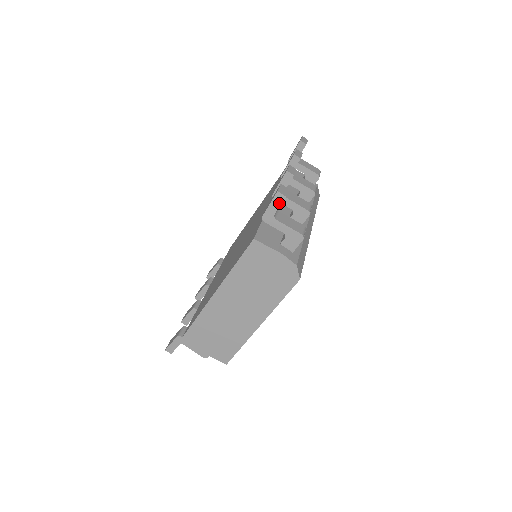
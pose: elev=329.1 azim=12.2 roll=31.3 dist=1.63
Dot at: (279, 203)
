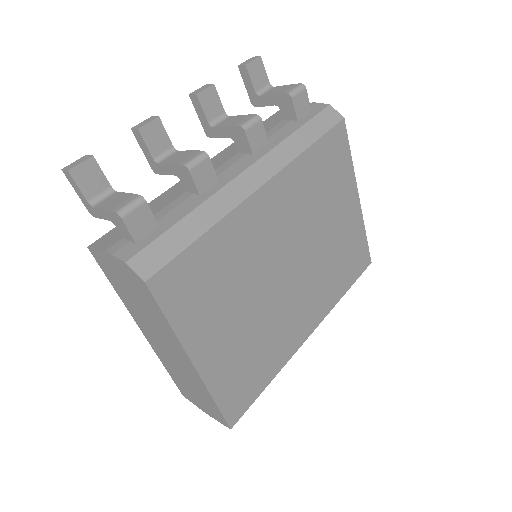
Dot at: (75, 184)
